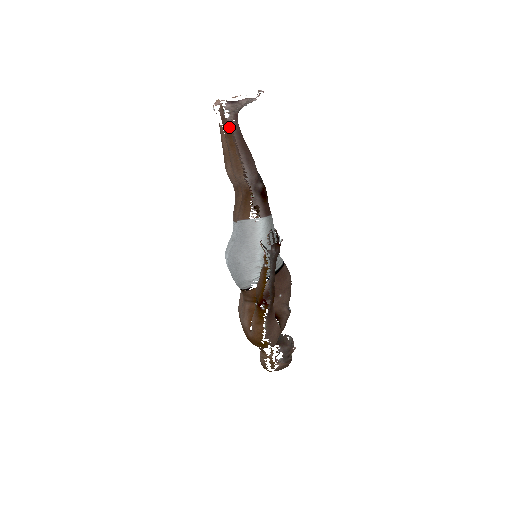
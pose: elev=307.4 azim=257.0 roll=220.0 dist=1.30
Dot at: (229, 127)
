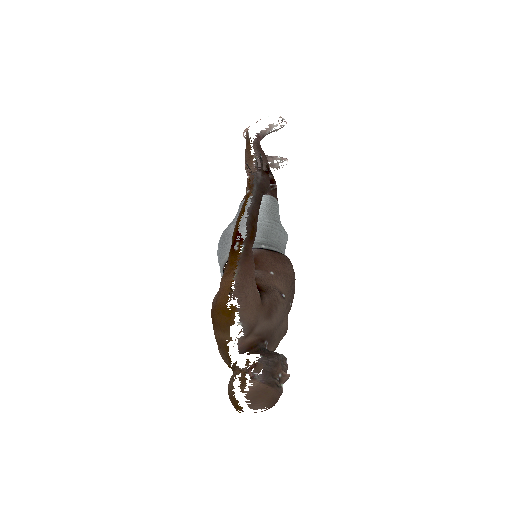
Dot at: occluded
